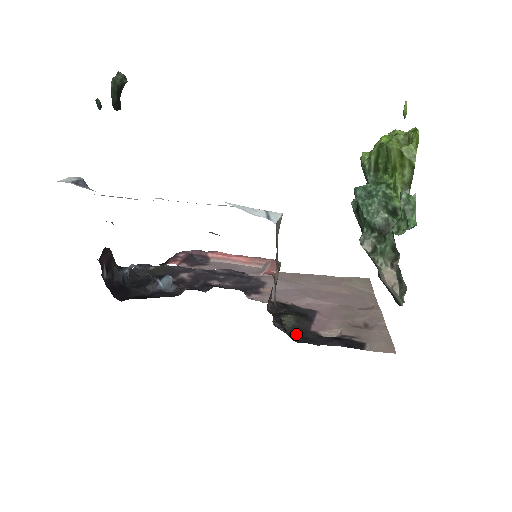
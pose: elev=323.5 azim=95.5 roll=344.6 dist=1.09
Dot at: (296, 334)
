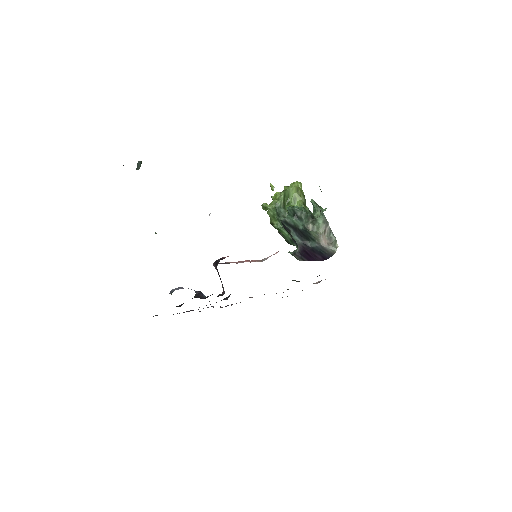
Dot at: occluded
